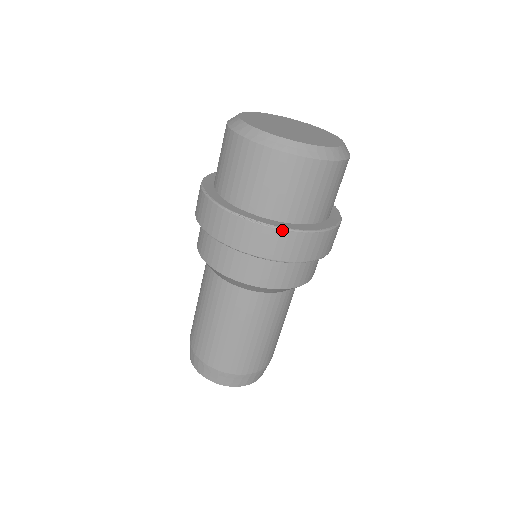
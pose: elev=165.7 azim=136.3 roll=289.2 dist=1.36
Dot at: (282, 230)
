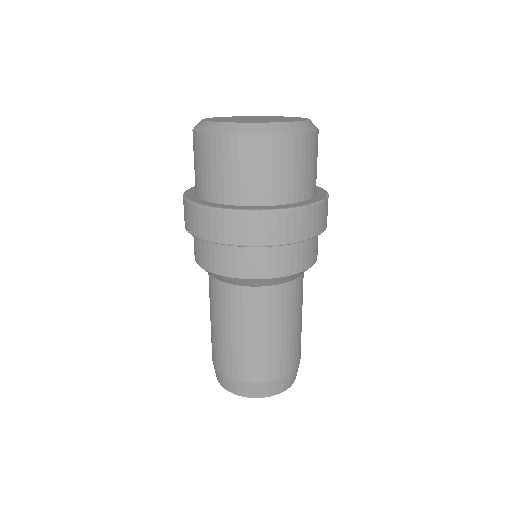
Dot at: (204, 208)
